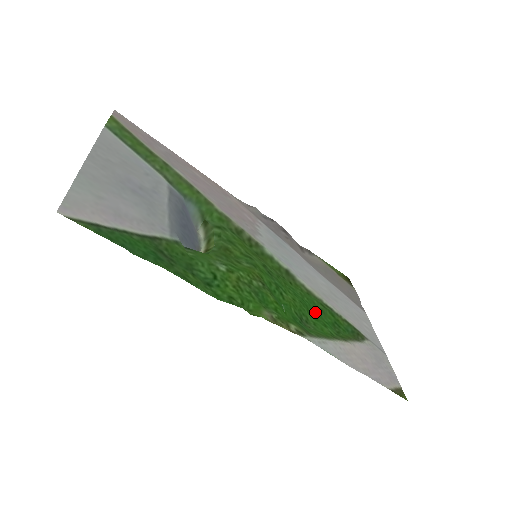
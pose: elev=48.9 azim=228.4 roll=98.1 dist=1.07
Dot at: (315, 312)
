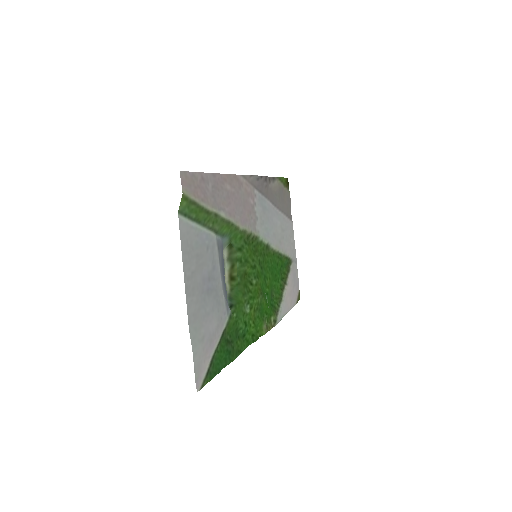
Dot at: (275, 272)
